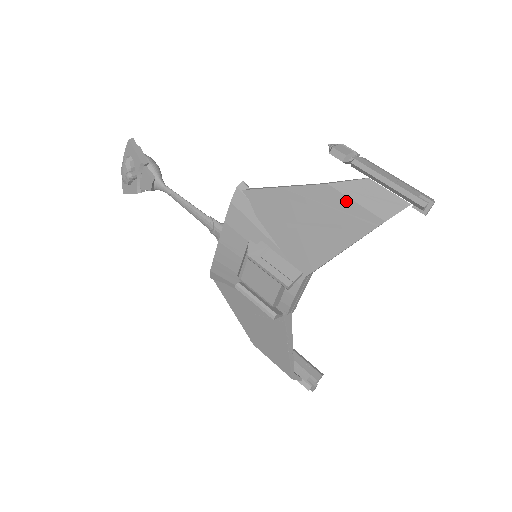
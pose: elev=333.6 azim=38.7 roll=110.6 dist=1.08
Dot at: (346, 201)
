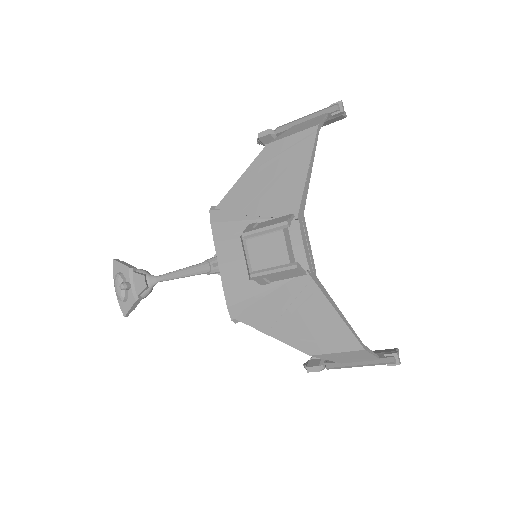
Dot at: (286, 140)
